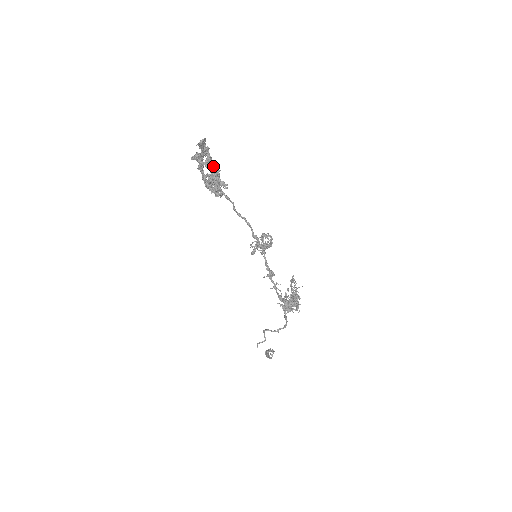
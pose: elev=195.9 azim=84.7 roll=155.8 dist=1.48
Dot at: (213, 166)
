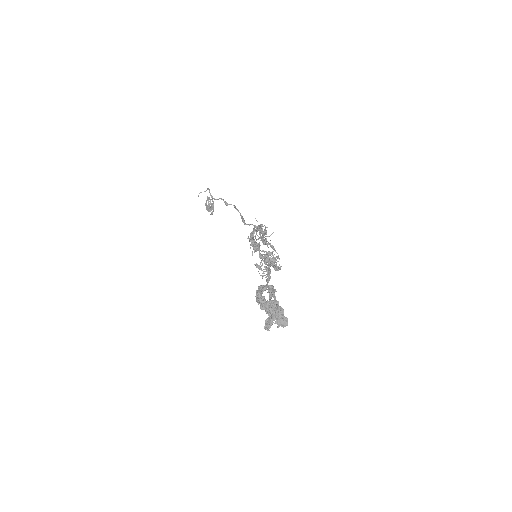
Dot at: occluded
